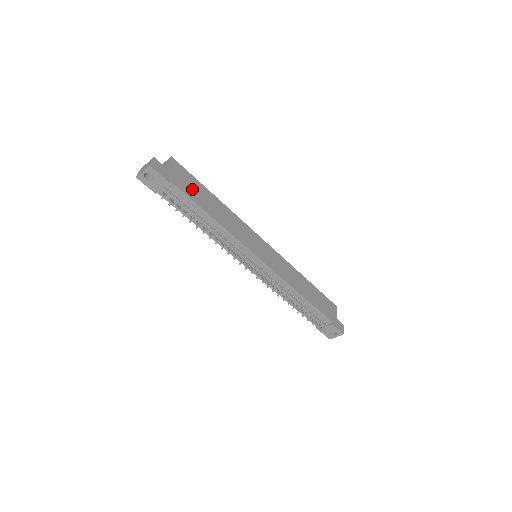
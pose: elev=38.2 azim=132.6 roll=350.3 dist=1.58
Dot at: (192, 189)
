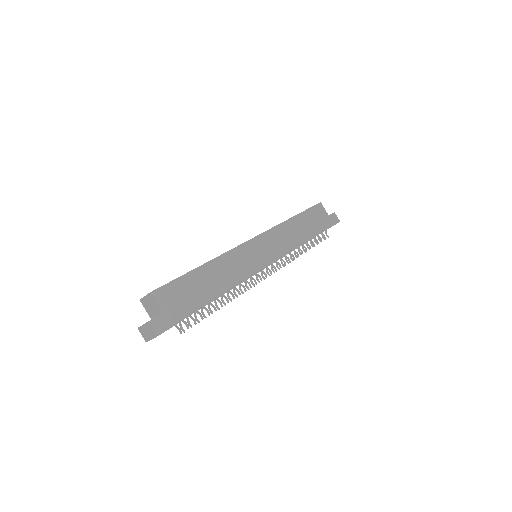
Dot at: (189, 294)
